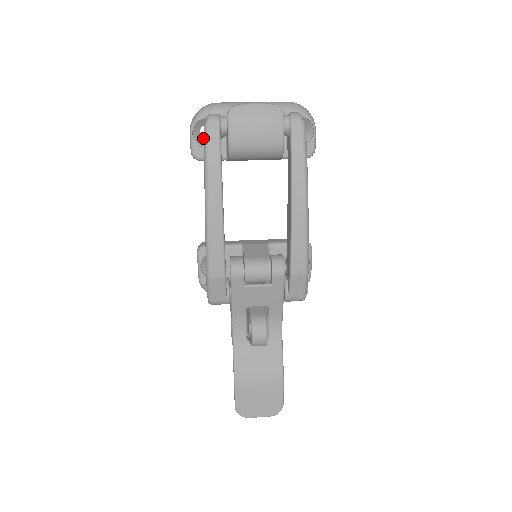
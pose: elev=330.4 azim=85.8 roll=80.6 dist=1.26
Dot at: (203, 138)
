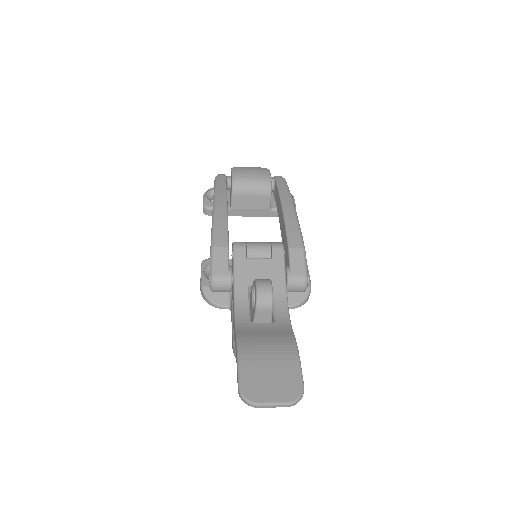
Dot at: occluded
